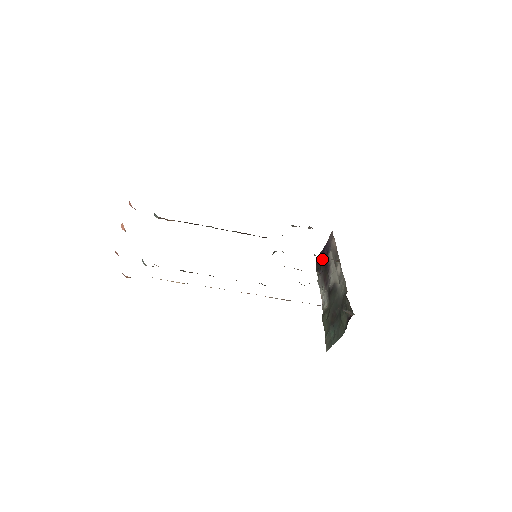
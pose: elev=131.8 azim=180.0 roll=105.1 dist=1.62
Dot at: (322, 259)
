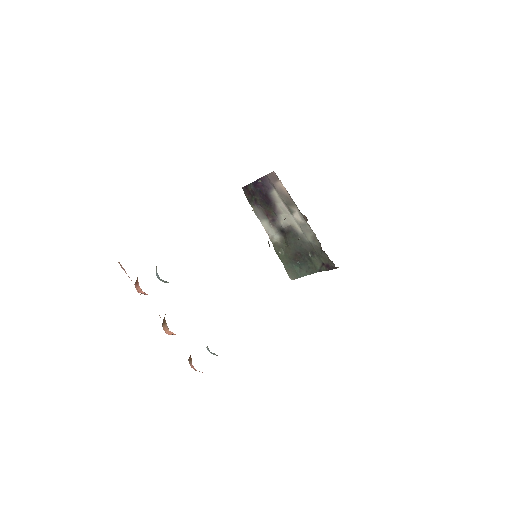
Dot at: (257, 192)
